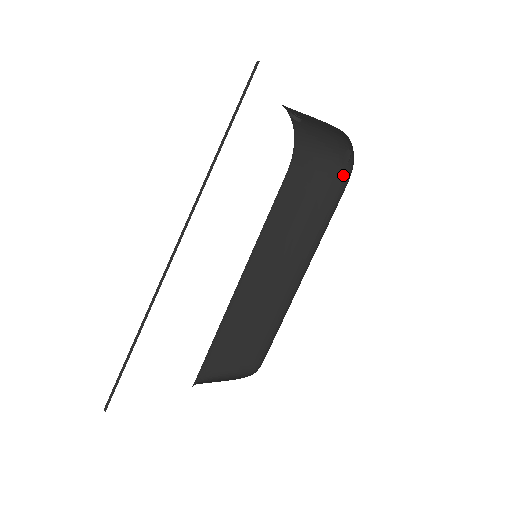
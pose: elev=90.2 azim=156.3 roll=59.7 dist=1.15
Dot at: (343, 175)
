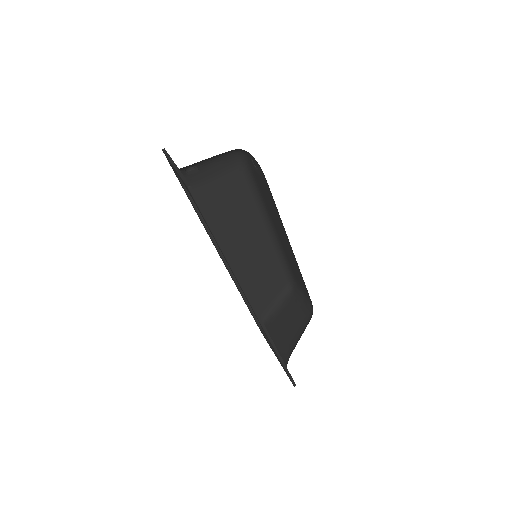
Dot at: (235, 162)
